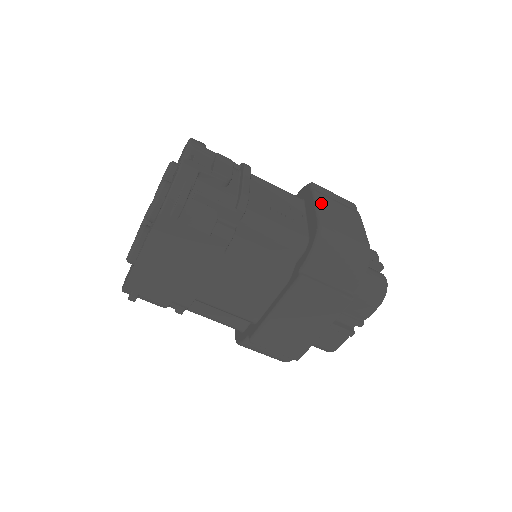
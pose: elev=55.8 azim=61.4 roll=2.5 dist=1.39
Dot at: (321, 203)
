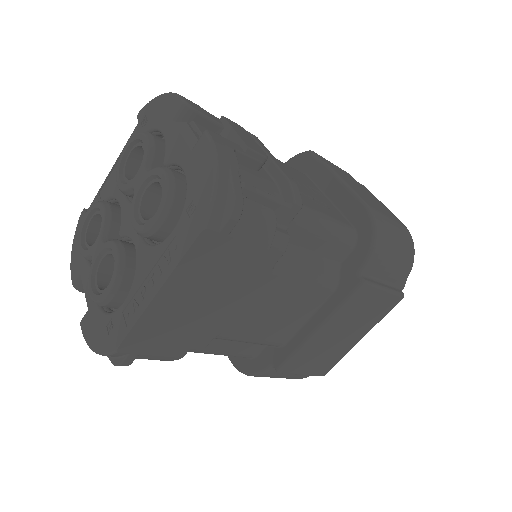
Dot at: (344, 179)
